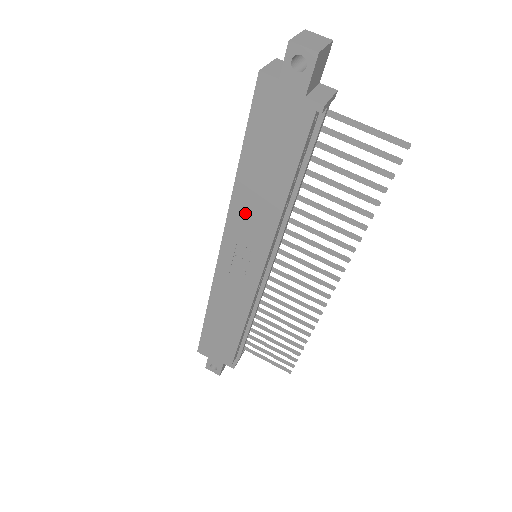
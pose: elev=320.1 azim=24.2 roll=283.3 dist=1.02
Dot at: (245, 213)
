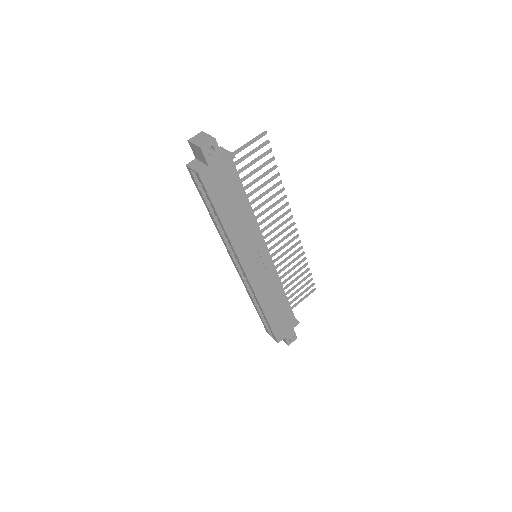
Dot at: (241, 239)
